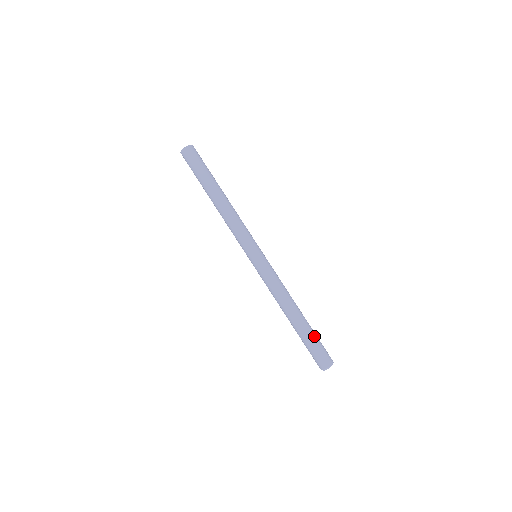
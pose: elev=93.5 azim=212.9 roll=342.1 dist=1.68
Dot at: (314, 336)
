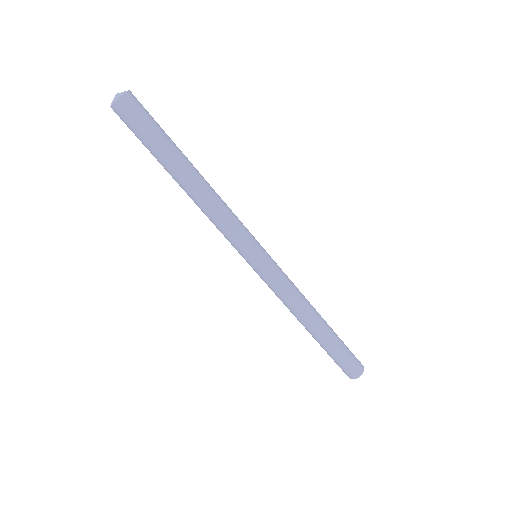
Dot at: (341, 340)
